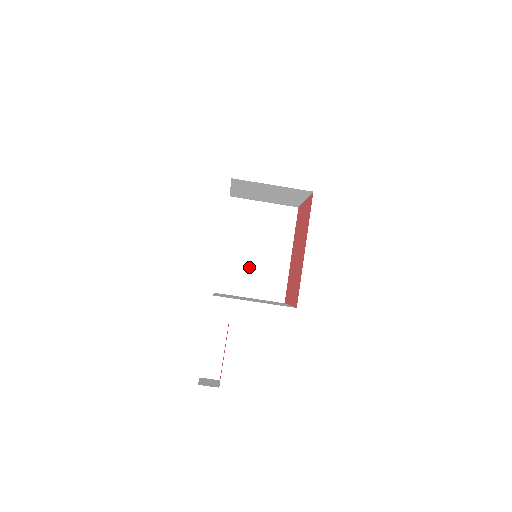
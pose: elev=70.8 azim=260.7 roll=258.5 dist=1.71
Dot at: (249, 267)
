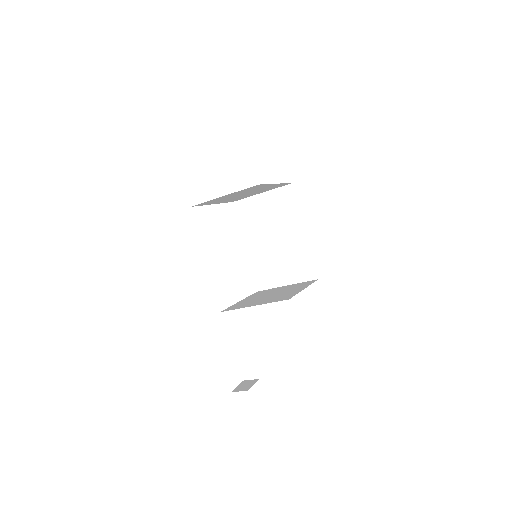
Dot at: (274, 258)
